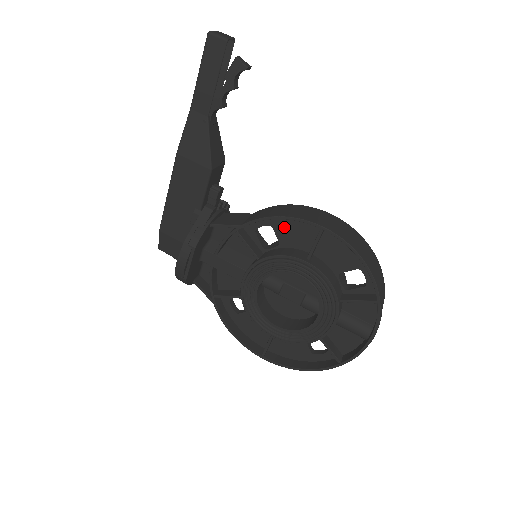
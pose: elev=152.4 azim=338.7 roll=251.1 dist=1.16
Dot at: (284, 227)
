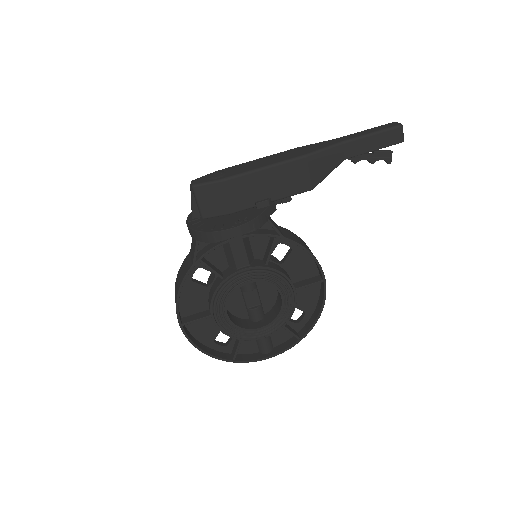
Dot at: (298, 257)
